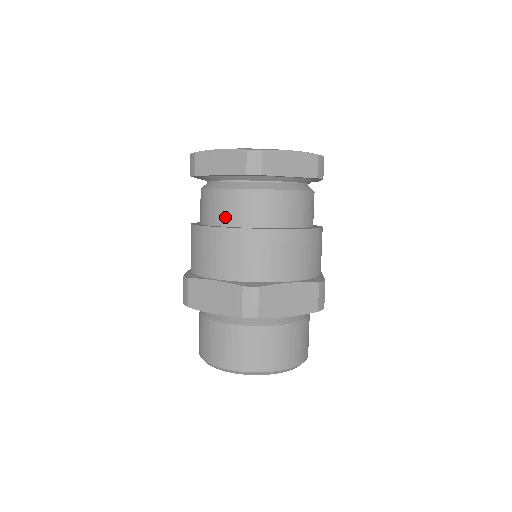
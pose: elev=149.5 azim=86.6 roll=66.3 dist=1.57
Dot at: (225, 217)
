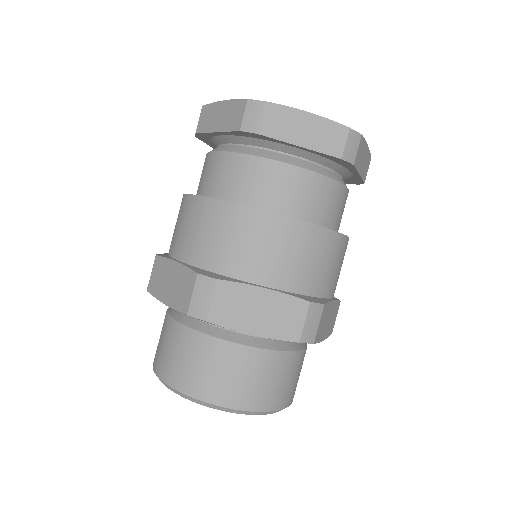
Dot at: (211, 186)
